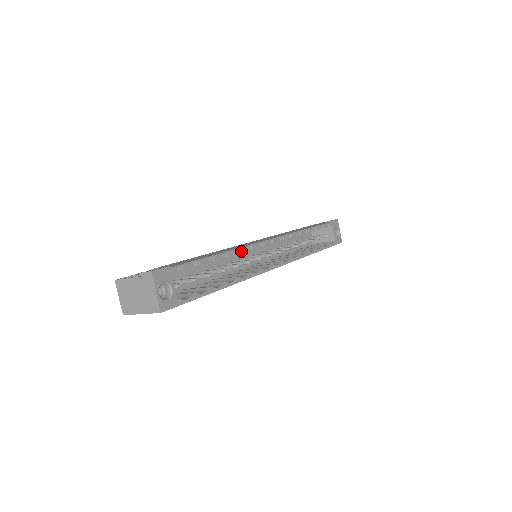
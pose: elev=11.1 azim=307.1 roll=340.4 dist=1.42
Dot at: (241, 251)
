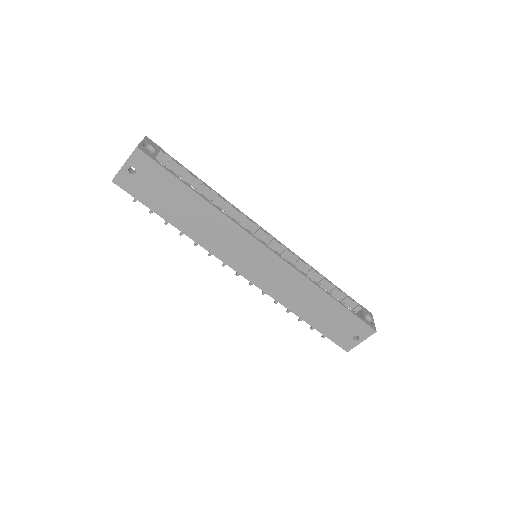
Dot at: (233, 206)
